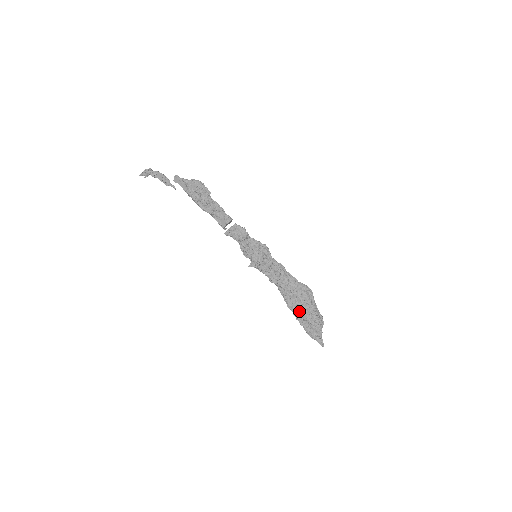
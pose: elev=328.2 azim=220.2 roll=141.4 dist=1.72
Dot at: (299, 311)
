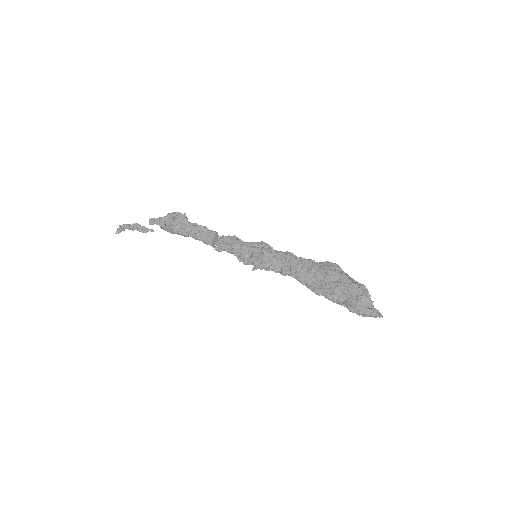
Dot at: (330, 289)
